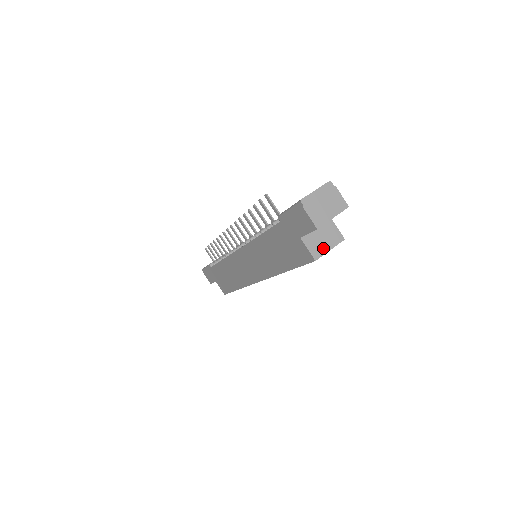
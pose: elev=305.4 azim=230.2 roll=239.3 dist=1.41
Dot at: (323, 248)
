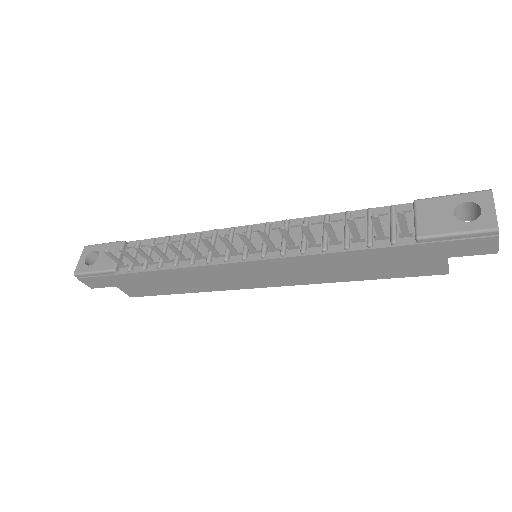
Dot at: occluded
